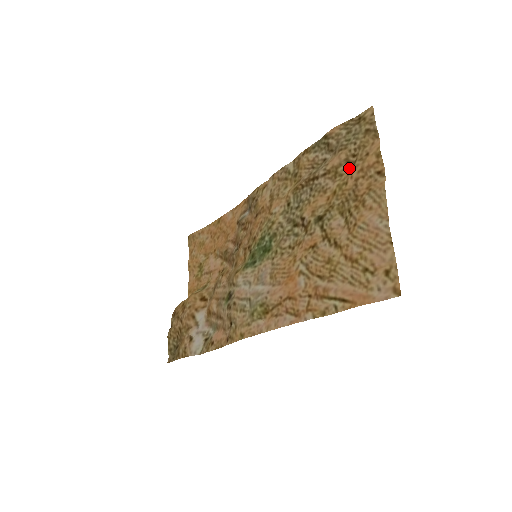
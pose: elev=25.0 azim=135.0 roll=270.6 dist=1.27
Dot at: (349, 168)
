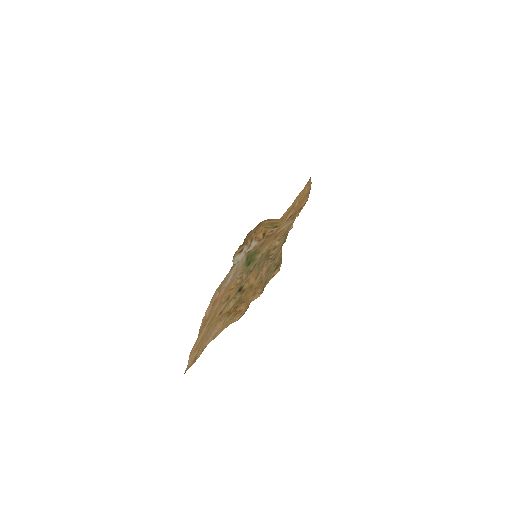
Dot at: occluded
